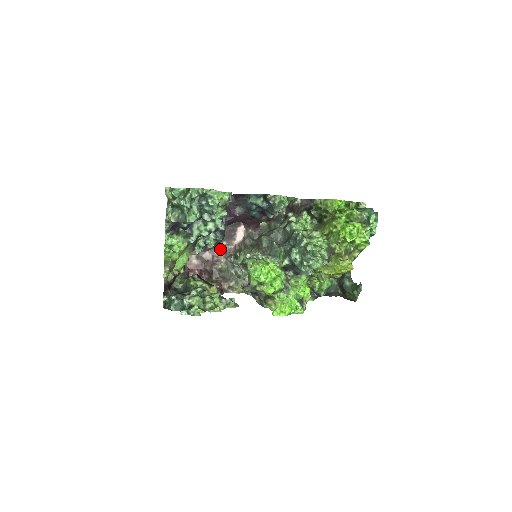
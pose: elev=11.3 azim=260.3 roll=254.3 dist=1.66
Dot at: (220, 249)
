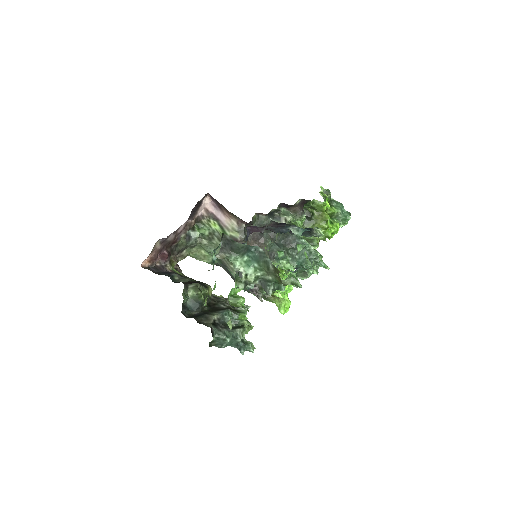
Dot at: (183, 227)
